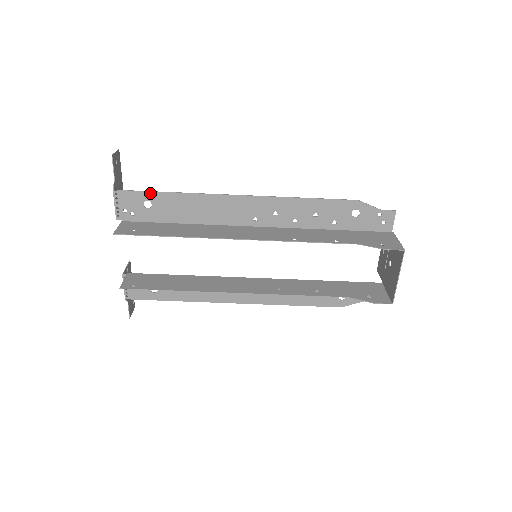
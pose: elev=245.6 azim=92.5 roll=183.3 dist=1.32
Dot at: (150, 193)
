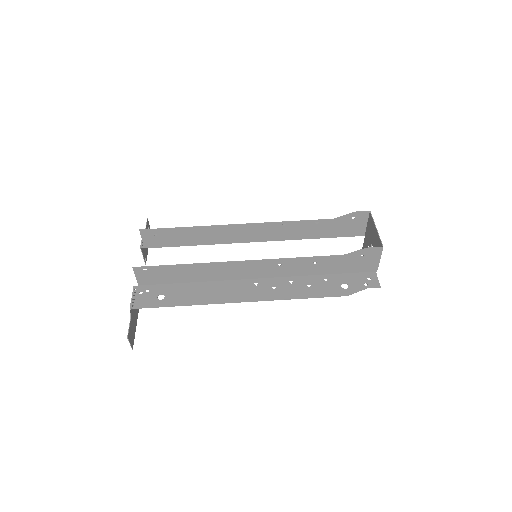
Dot at: occluded
